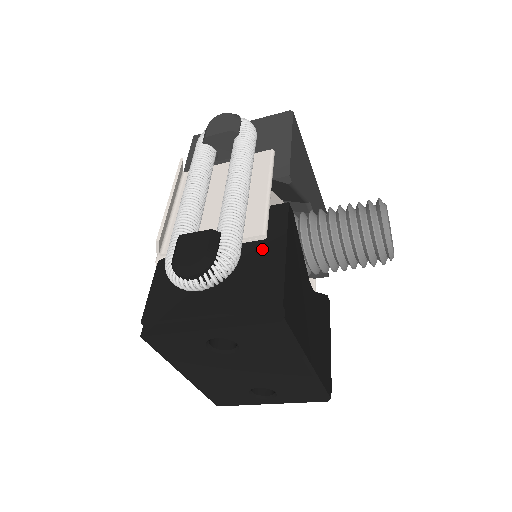
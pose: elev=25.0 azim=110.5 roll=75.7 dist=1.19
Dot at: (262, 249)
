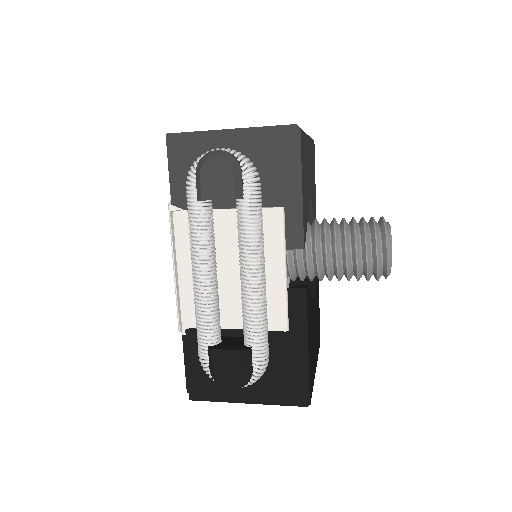
Dot at: (285, 340)
